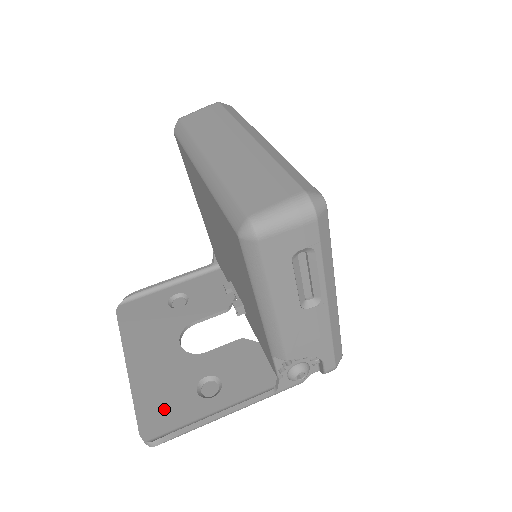
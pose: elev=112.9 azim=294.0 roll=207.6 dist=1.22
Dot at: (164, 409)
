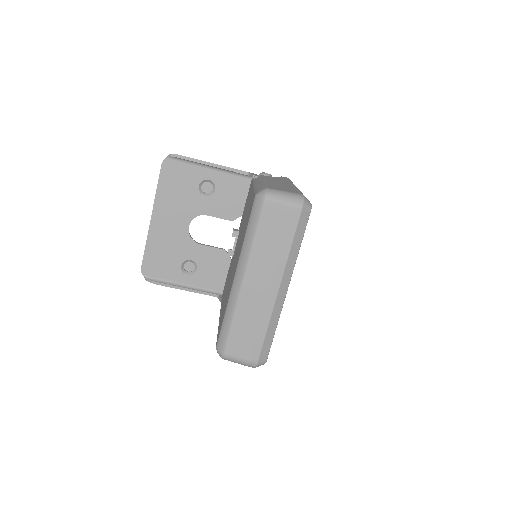
Dot at: (160, 264)
